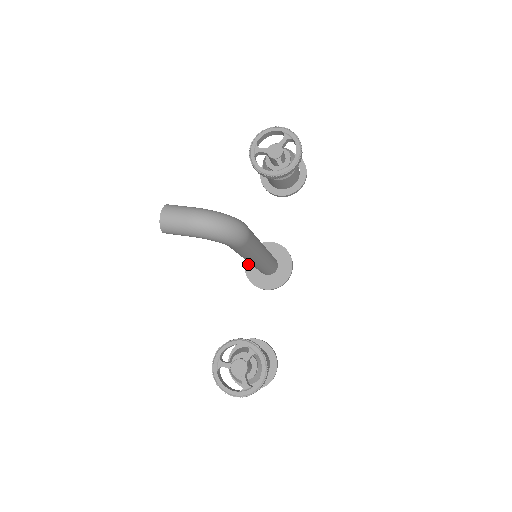
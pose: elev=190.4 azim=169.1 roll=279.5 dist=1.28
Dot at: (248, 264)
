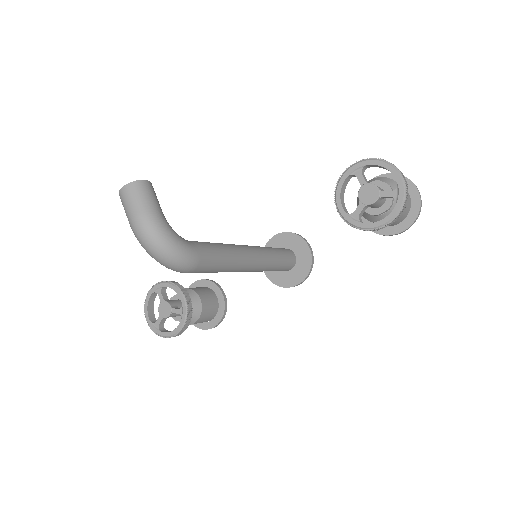
Dot at: (275, 239)
